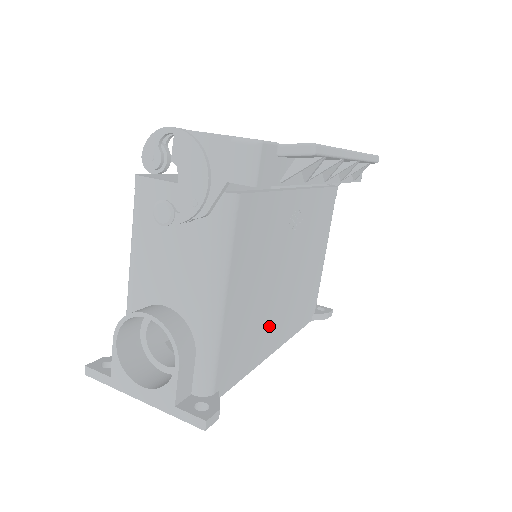
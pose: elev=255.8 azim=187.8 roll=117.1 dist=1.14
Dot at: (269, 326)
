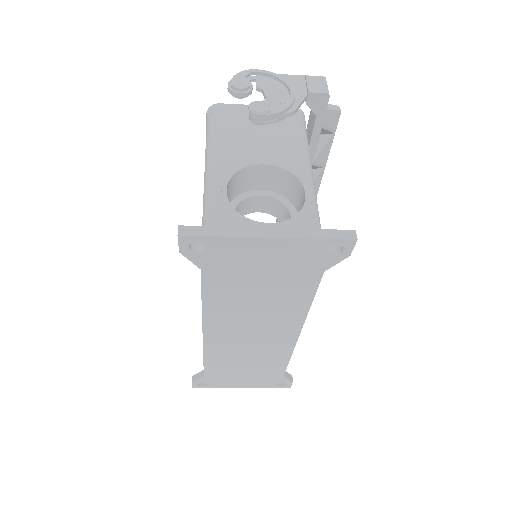
Dot at: occluded
